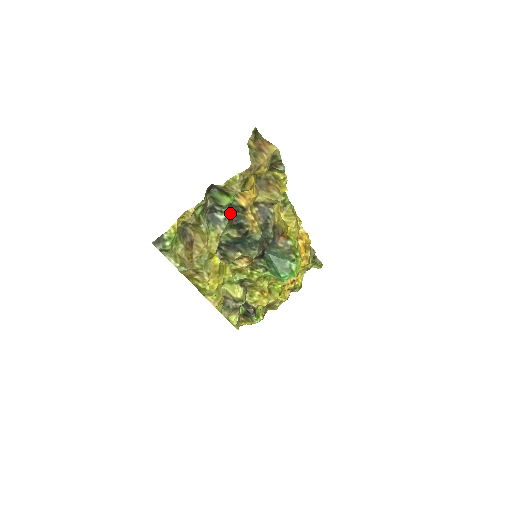
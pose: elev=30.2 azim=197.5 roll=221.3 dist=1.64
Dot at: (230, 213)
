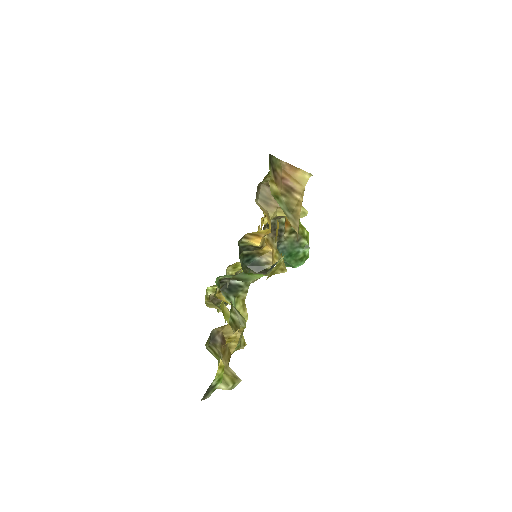
Dot at: occluded
